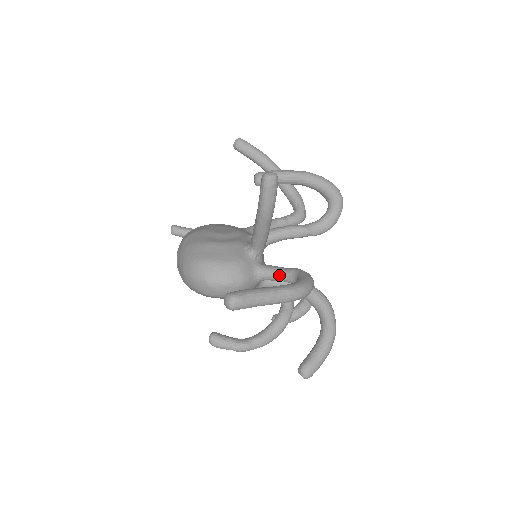
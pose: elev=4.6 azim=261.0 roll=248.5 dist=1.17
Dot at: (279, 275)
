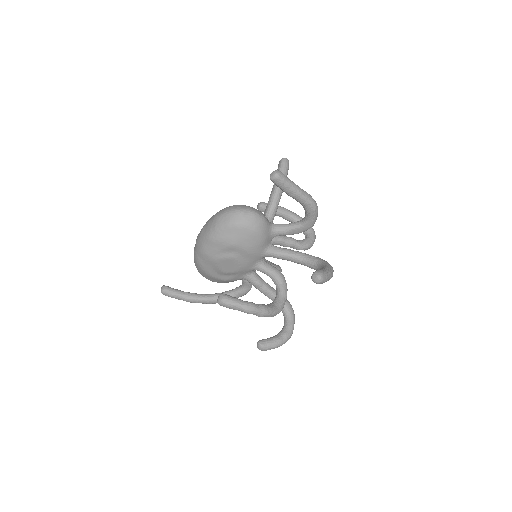
Dot at: (288, 224)
